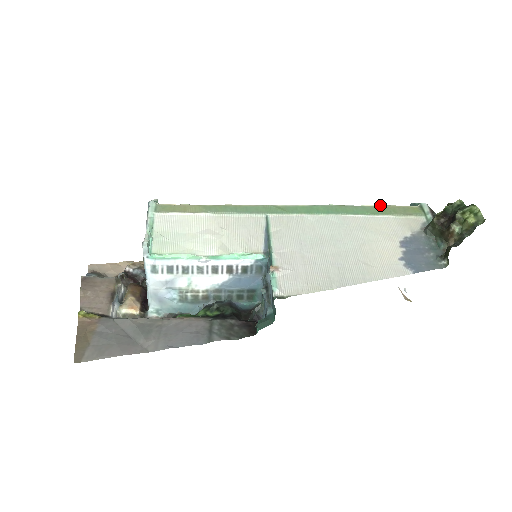
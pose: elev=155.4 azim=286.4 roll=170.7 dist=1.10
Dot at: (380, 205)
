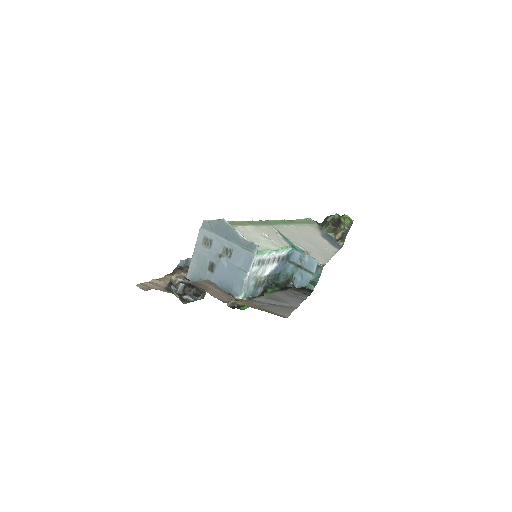
Dot at: occluded
